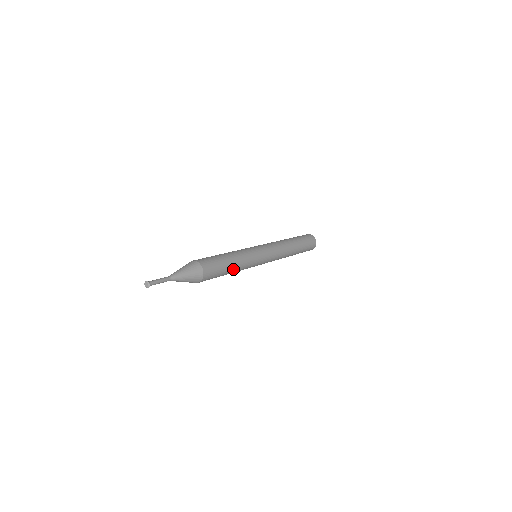
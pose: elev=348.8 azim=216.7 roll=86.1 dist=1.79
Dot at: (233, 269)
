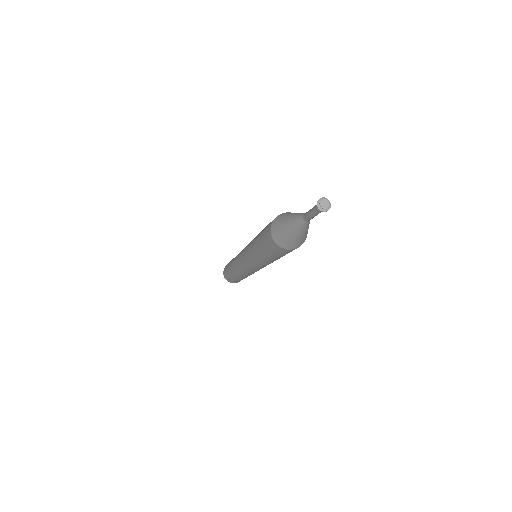
Dot at: (274, 260)
